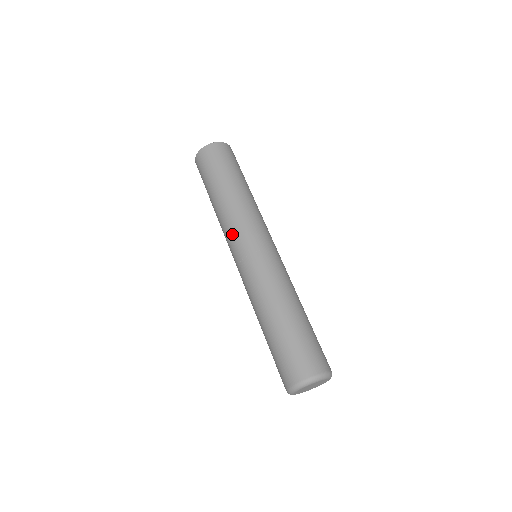
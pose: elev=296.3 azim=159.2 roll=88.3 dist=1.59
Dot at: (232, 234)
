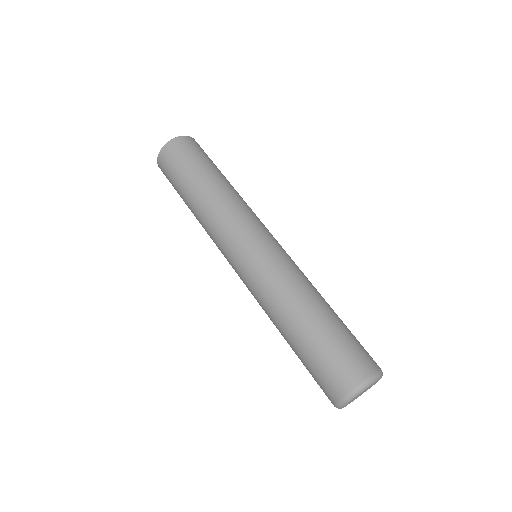
Dot at: (221, 239)
